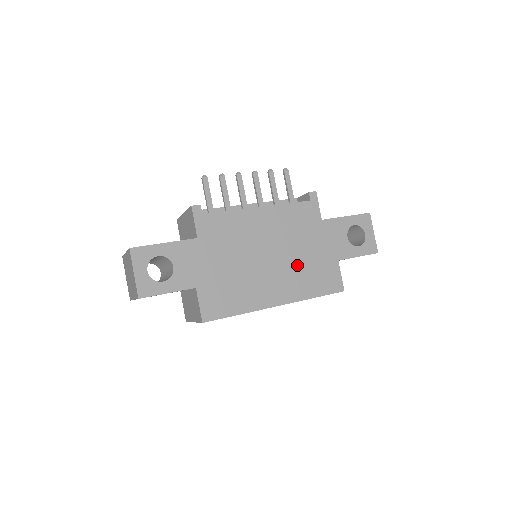
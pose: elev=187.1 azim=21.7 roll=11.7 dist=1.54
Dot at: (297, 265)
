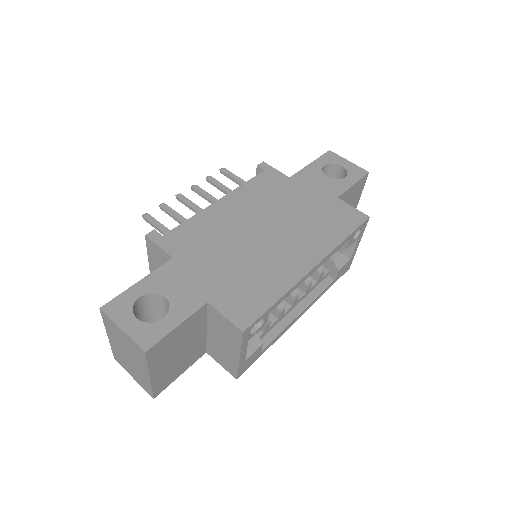
Dot at: (300, 223)
